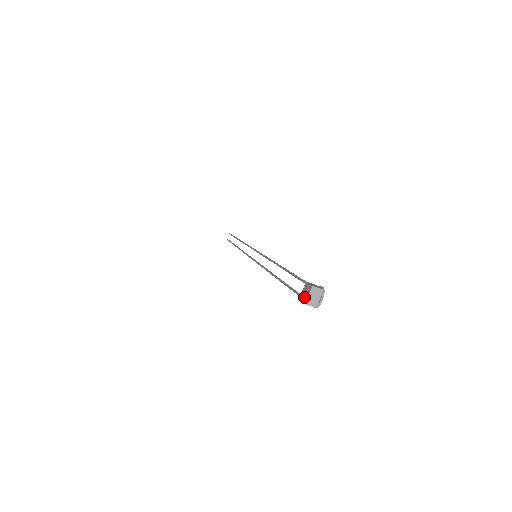
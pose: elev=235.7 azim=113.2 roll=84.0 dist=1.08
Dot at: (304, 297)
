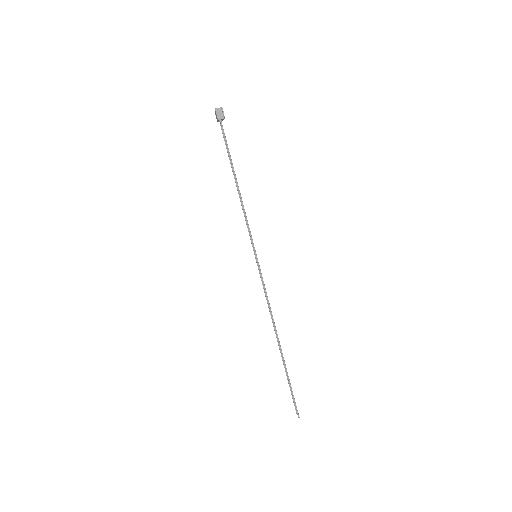
Dot at: (216, 114)
